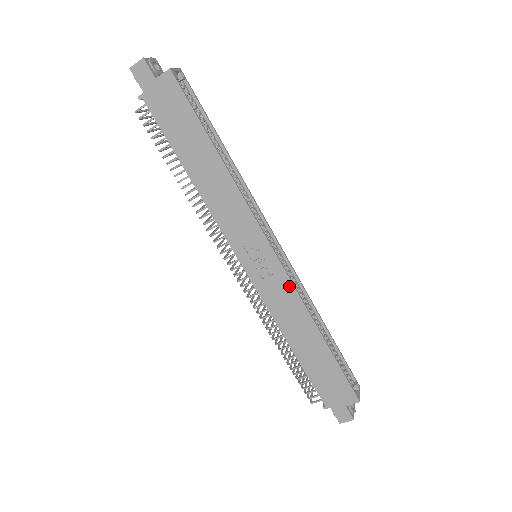
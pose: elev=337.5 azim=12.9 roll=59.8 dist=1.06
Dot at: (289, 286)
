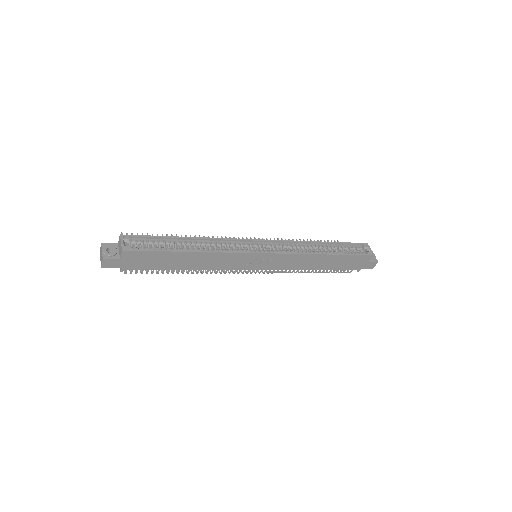
Dot at: (289, 256)
